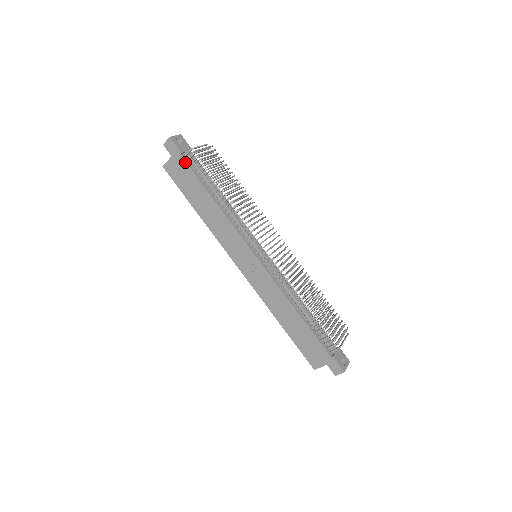
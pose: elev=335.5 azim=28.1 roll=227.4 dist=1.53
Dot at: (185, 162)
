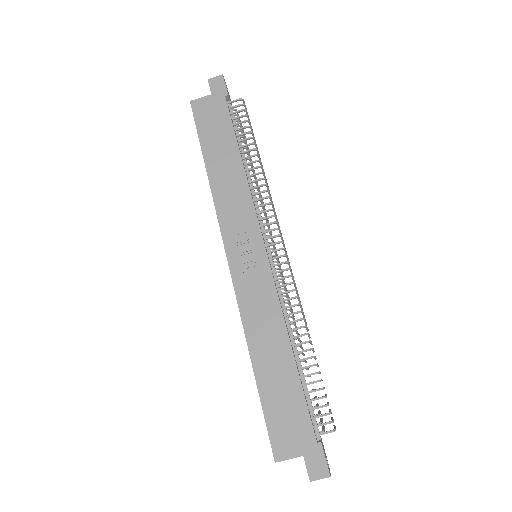
Dot at: (227, 106)
